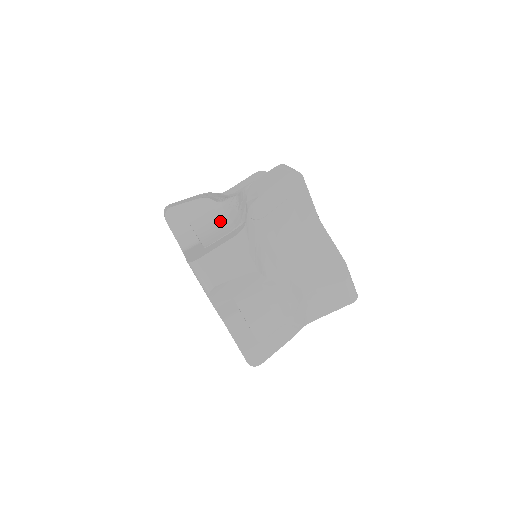
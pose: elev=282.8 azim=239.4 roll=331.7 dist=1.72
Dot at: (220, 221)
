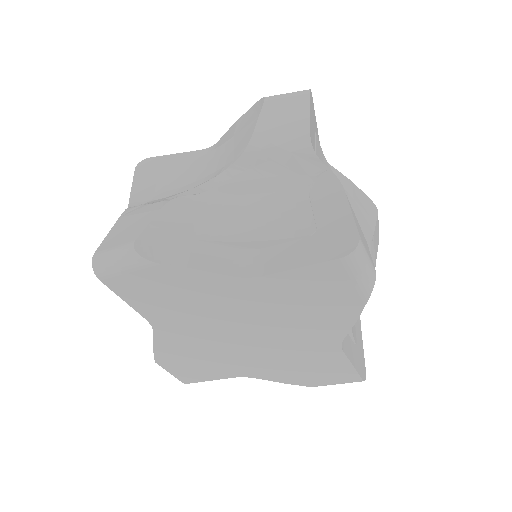
Dot at: occluded
